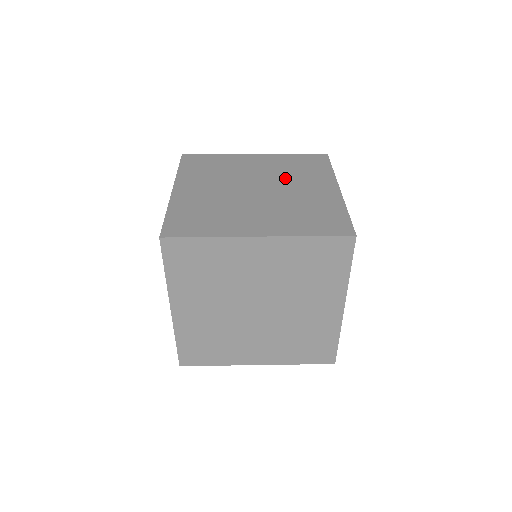
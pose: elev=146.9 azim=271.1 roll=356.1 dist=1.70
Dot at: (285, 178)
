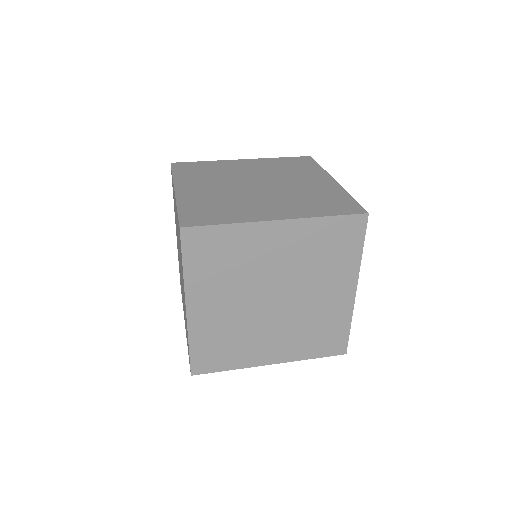
Dot at: (281, 175)
